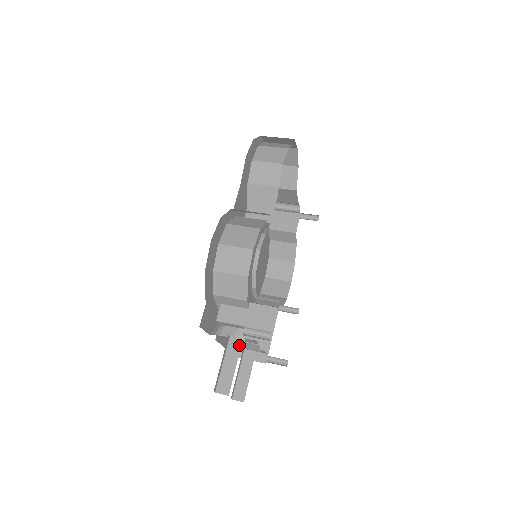
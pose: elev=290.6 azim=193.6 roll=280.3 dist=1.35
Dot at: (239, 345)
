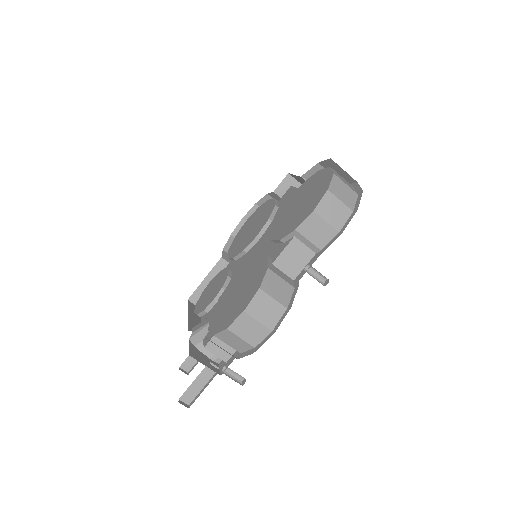
Dot at: (214, 372)
